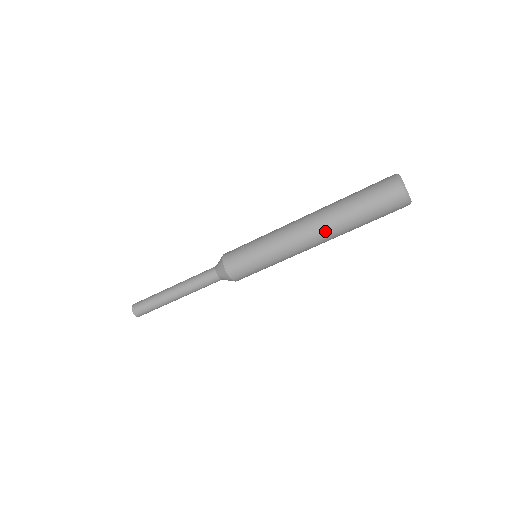
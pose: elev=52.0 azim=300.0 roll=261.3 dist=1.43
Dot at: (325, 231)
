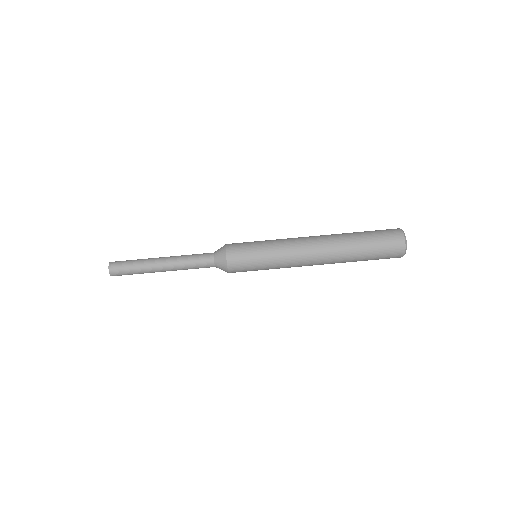
Dot at: (328, 239)
